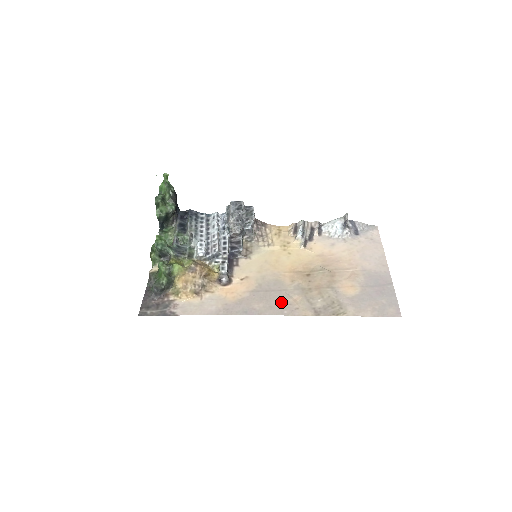
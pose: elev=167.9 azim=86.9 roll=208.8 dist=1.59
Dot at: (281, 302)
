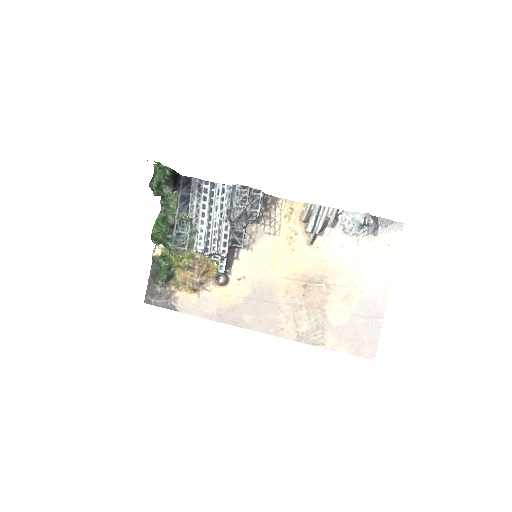
Dot at: (269, 318)
